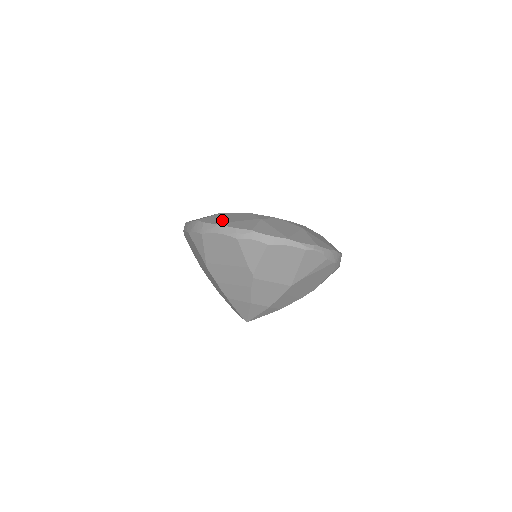
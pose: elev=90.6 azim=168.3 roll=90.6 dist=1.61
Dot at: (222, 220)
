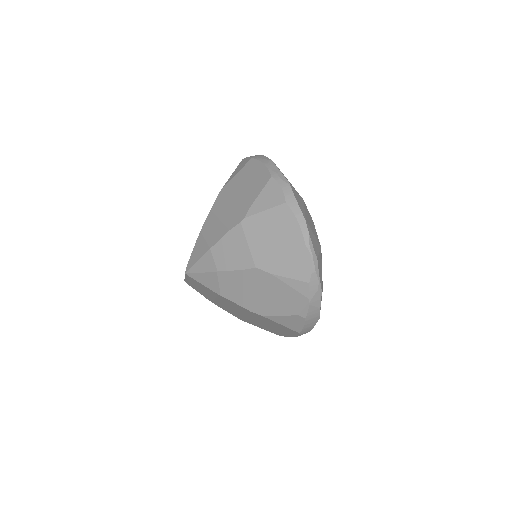
Dot at: occluded
